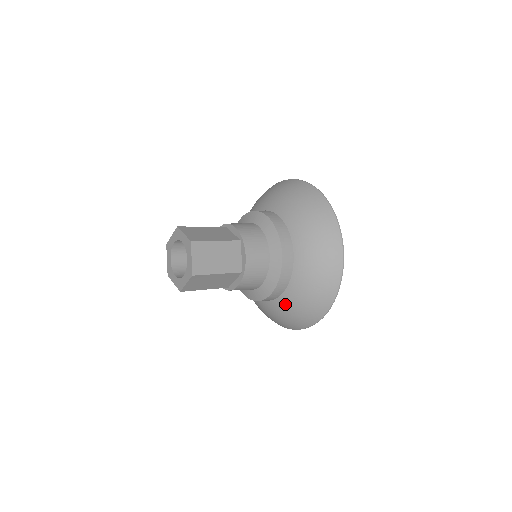
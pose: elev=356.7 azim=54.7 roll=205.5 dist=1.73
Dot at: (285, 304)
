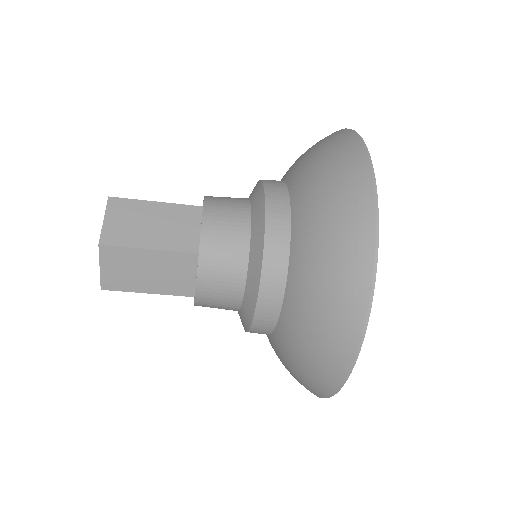
Dot at: (291, 323)
